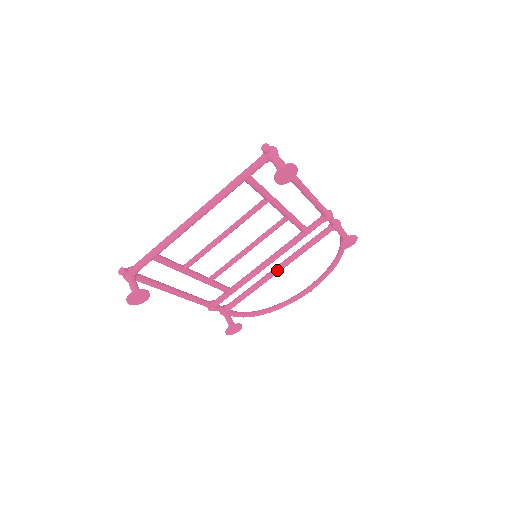
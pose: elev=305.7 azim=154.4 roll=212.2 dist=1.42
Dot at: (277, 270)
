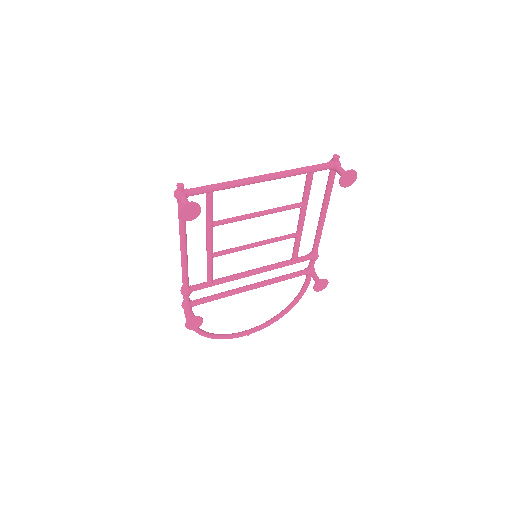
Dot at: (252, 287)
